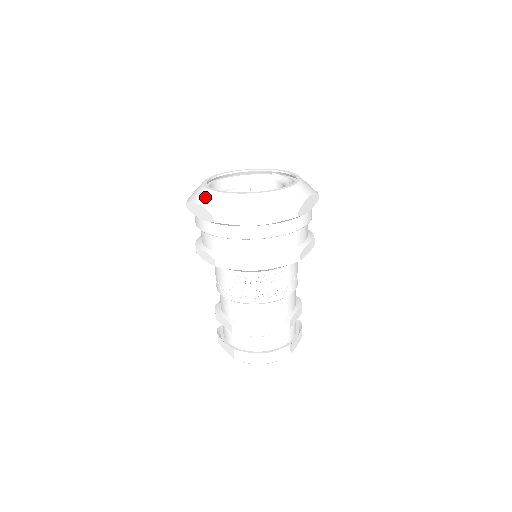
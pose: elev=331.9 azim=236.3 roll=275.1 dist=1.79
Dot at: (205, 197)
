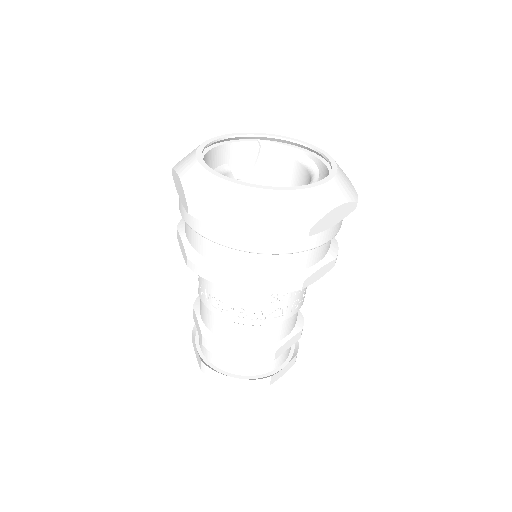
Dot at: (256, 201)
